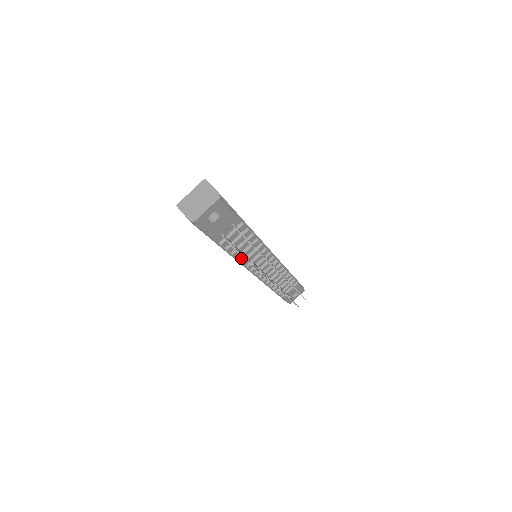
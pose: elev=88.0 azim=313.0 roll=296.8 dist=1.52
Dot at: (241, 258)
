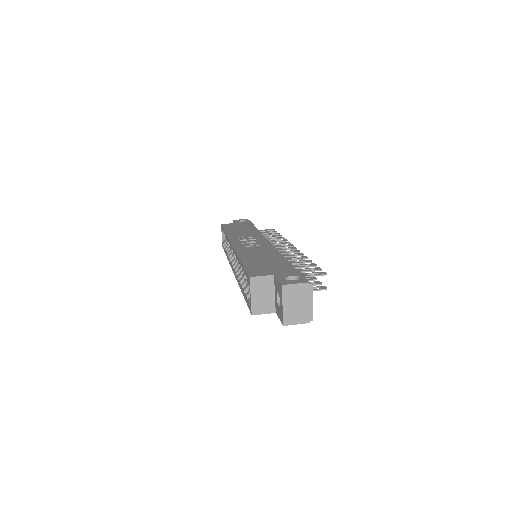
Dot at: occluded
